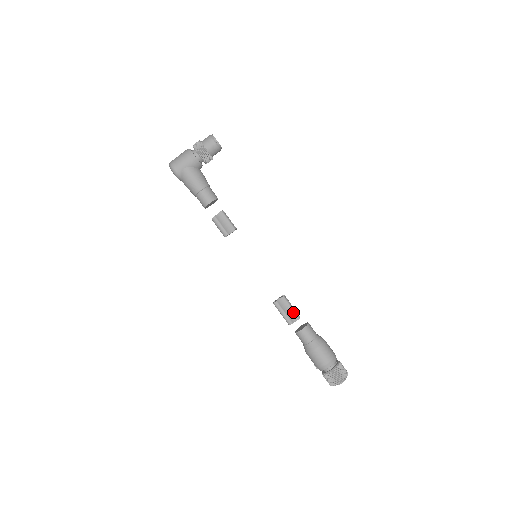
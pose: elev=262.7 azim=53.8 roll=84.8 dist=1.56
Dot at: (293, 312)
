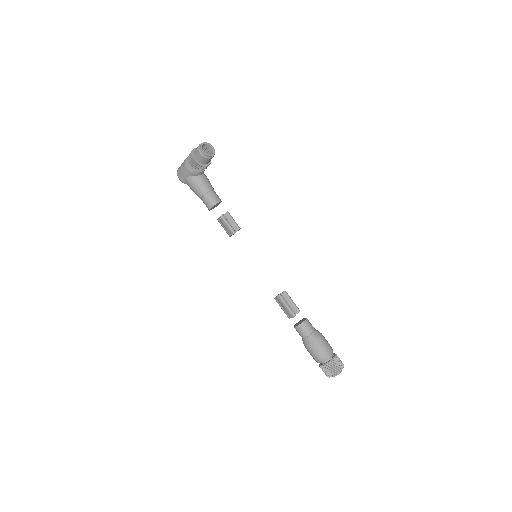
Dot at: (288, 310)
